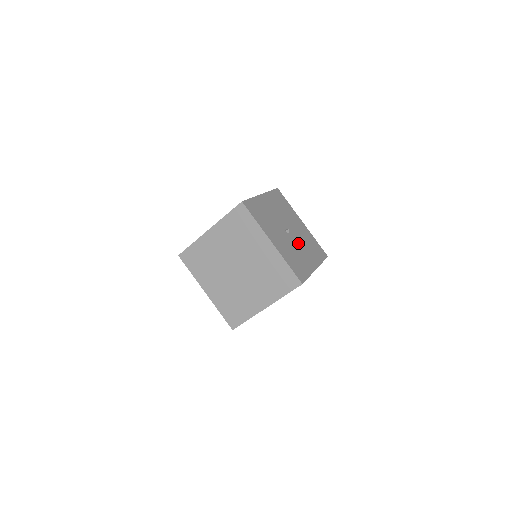
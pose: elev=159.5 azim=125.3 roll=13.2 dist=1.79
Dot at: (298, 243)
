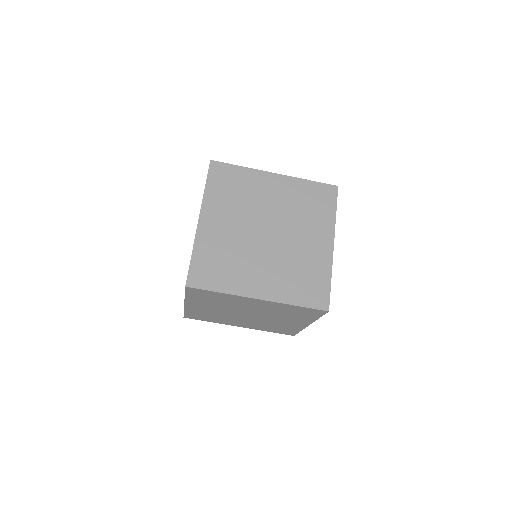
Dot at: occluded
